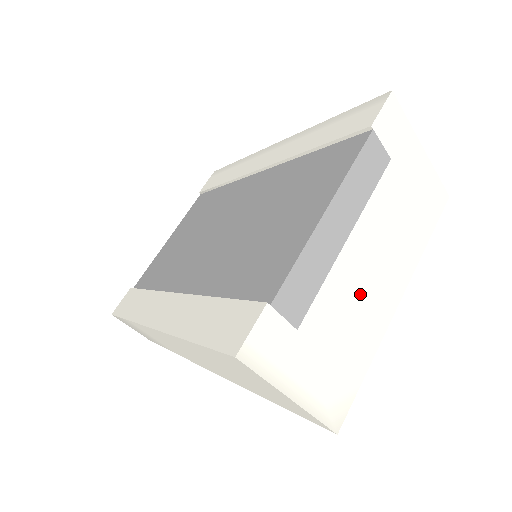
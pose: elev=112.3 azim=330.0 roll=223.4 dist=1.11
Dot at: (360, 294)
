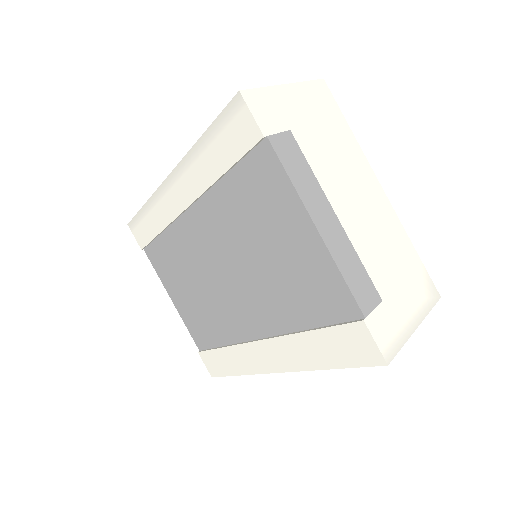
Dot at: (371, 226)
